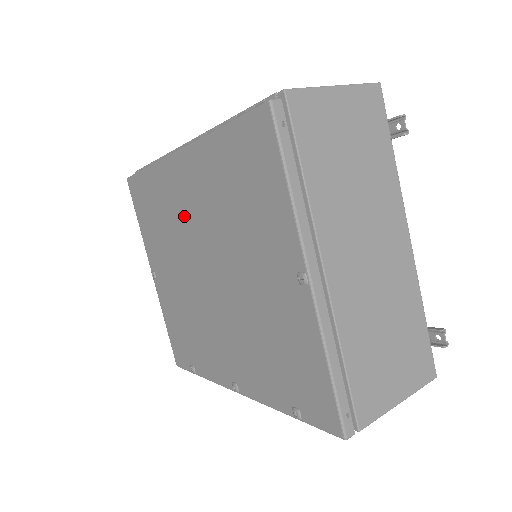
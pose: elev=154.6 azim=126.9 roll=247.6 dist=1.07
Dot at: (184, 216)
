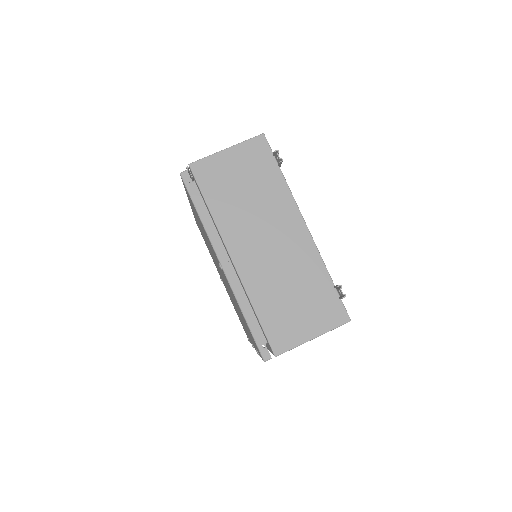
Dot at: (205, 239)
